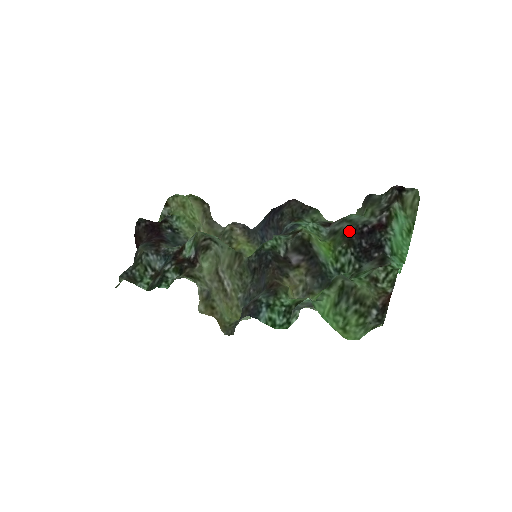
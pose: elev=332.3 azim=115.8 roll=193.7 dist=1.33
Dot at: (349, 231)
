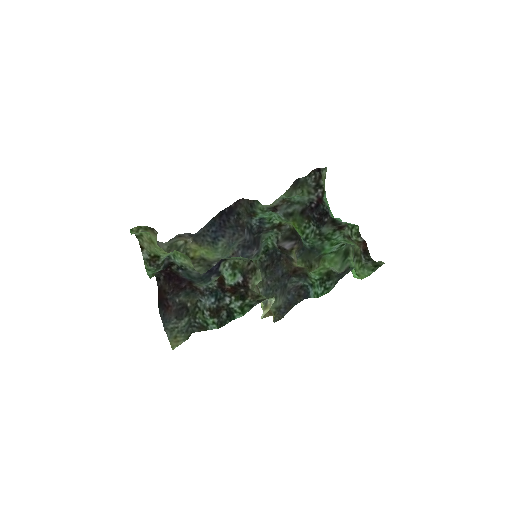
Dot at: (303, 210)
